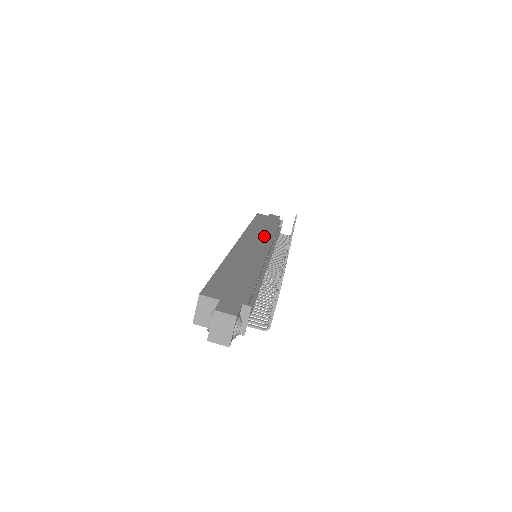
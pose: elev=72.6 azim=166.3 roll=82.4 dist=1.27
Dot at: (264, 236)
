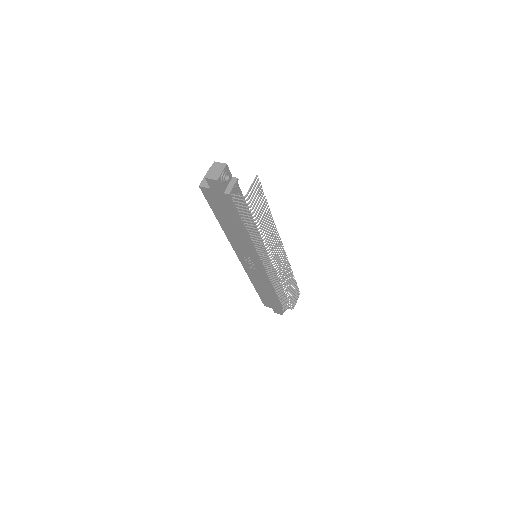
Dot at: occluded
